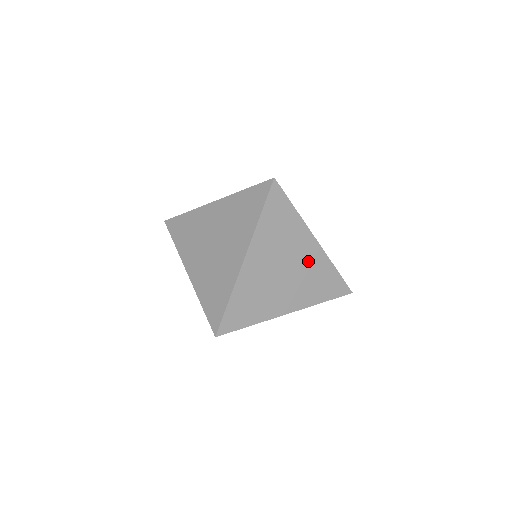
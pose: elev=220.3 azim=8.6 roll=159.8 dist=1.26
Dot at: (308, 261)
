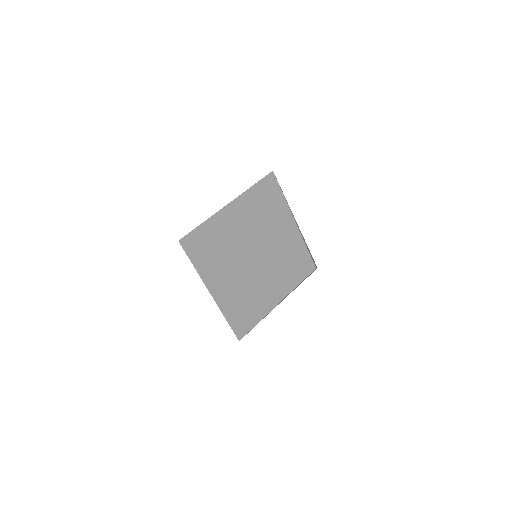
Dot at: (279, 226)
